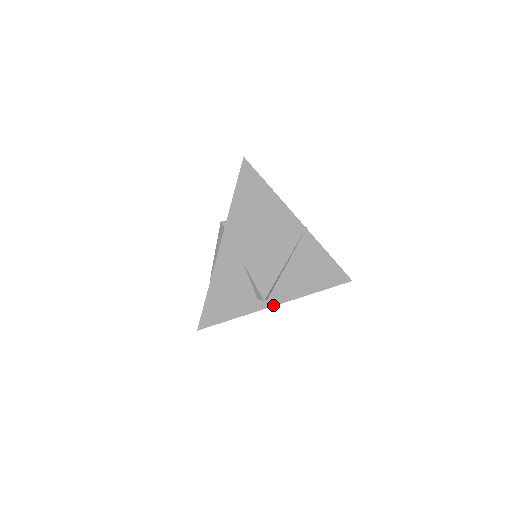
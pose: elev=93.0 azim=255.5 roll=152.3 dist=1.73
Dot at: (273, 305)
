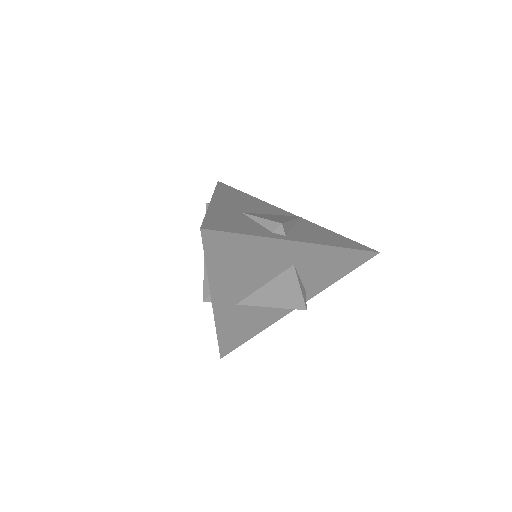
Dot at: (296, 241)
